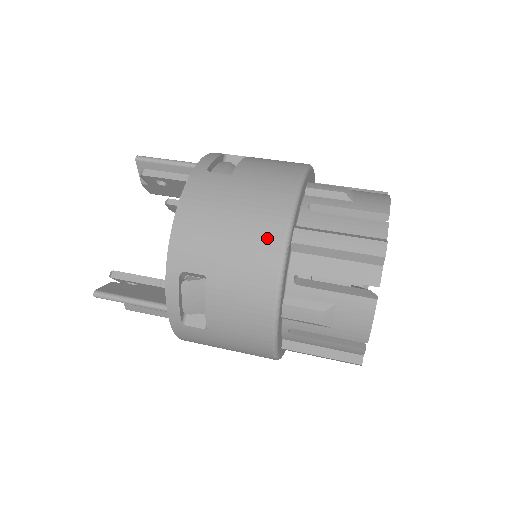
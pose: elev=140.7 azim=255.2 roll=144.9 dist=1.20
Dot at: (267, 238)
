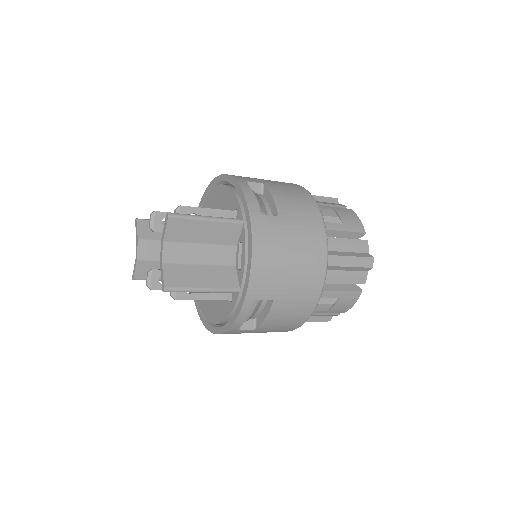
Dot at: occluded
